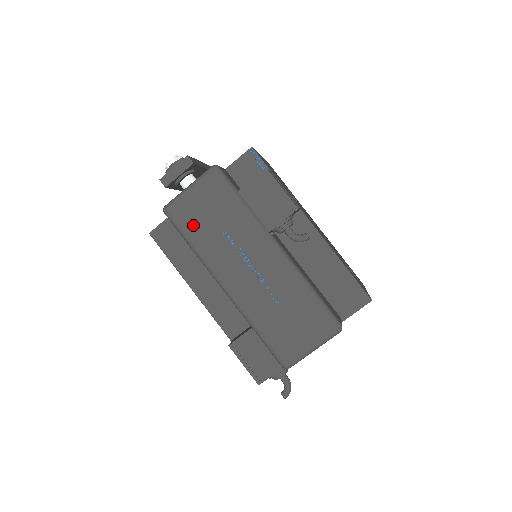
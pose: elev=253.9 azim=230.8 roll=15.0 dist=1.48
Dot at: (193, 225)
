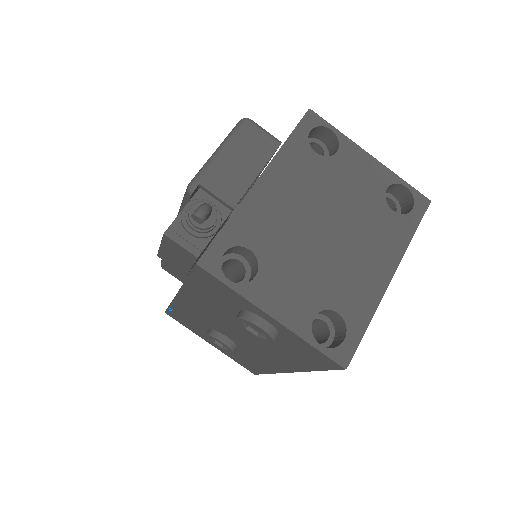
Dot at: occluded
